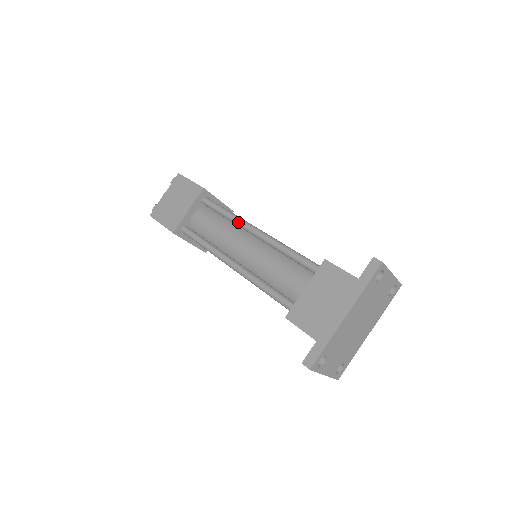
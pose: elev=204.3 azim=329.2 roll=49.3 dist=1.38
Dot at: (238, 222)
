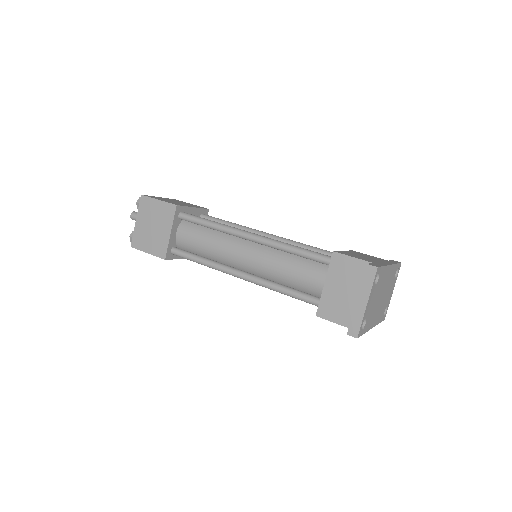
Dot at: (250, 228)
